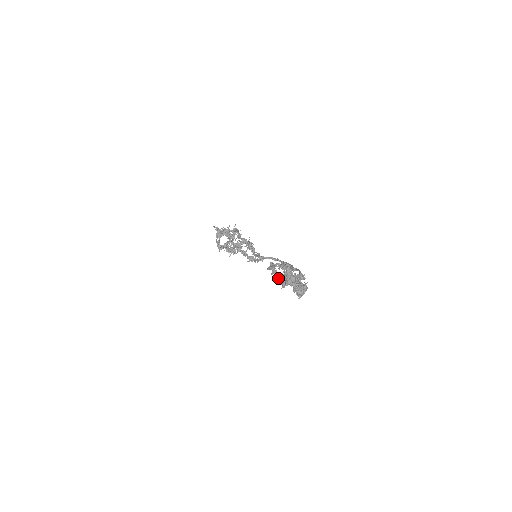
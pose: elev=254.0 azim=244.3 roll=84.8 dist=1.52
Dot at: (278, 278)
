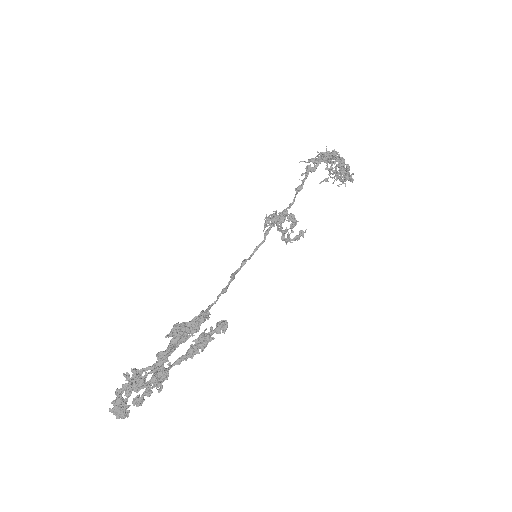
Dot at: (199, 336)
